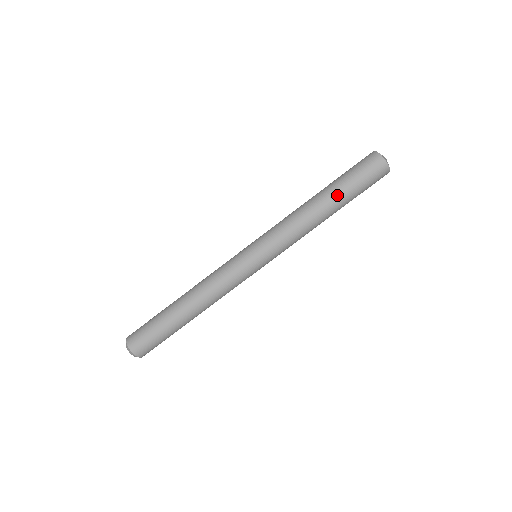
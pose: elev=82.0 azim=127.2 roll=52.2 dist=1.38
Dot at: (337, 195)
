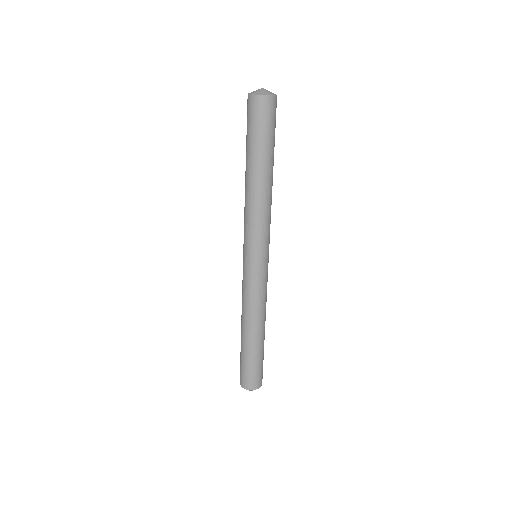
Dot at: (262, 161)
